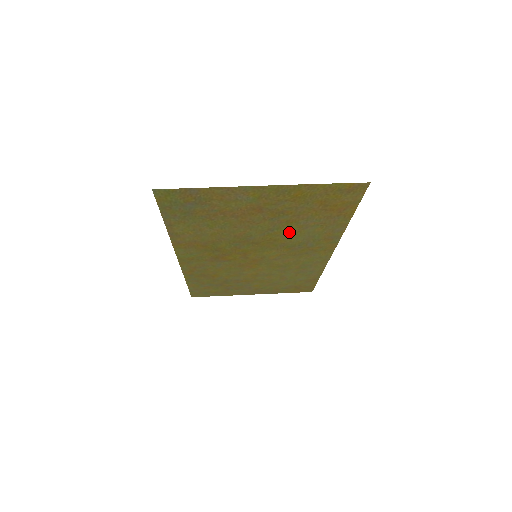
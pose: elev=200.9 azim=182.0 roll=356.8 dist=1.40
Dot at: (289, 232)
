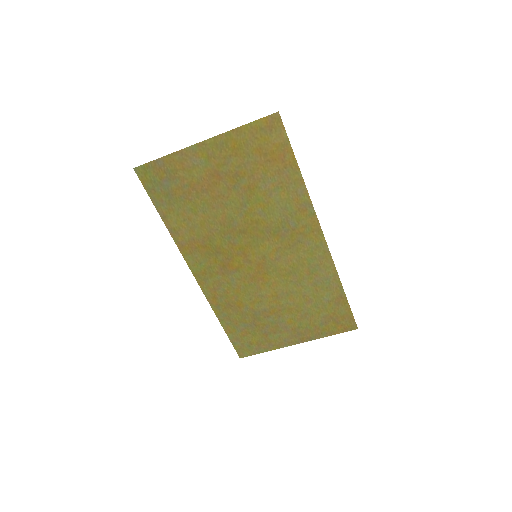
Dot at: (261, 206)
